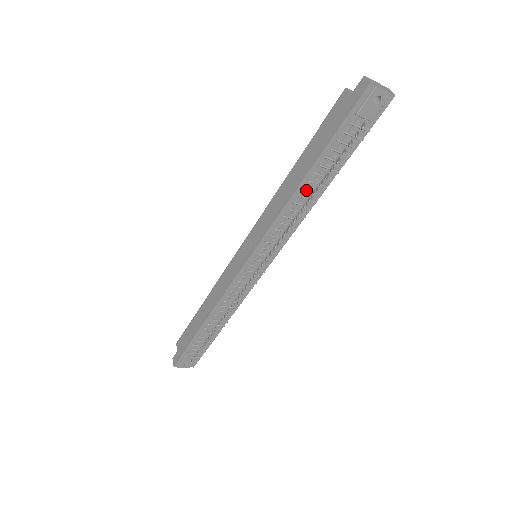
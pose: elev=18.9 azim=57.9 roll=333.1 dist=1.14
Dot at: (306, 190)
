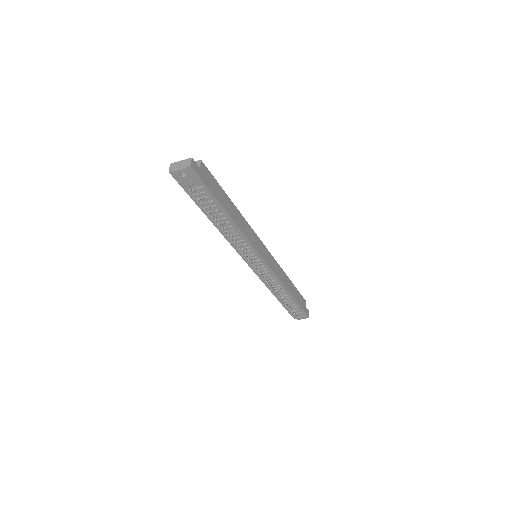
Dot at: (221, 224)
